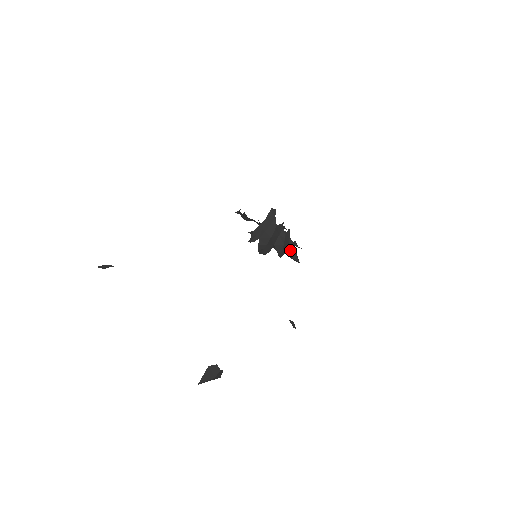
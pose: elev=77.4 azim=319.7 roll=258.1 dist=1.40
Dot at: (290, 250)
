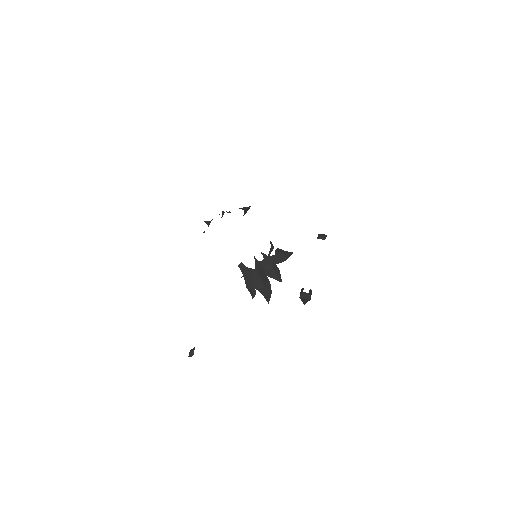
Dot at: (279, 261)
